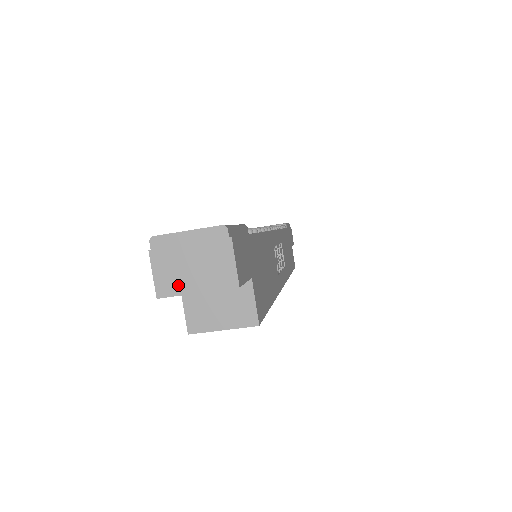
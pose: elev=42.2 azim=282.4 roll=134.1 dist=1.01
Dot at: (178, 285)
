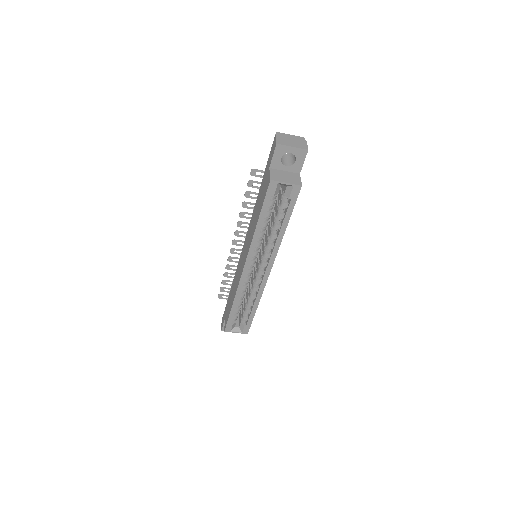
Dot at: (285, 143)
